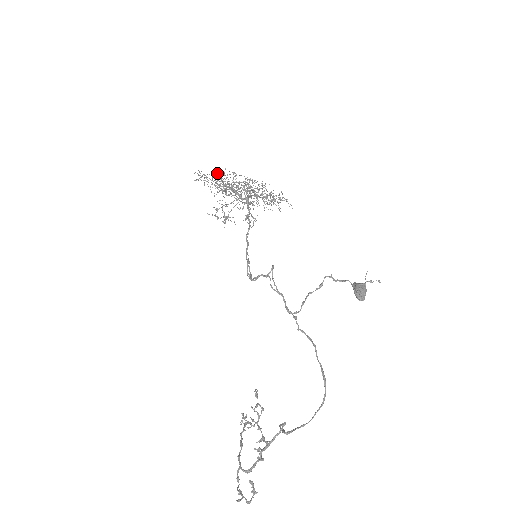
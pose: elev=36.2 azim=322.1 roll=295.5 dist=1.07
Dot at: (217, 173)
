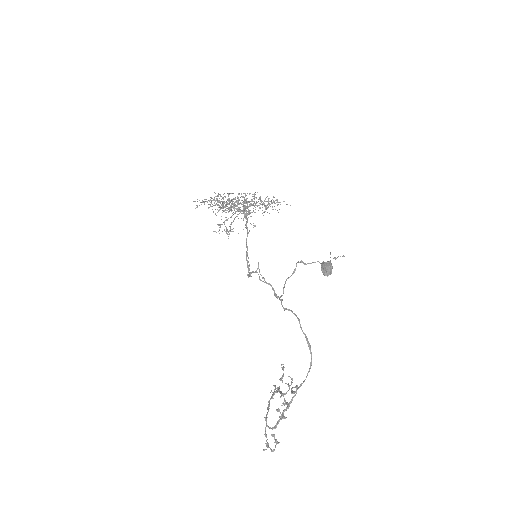
Dot at: occluded
